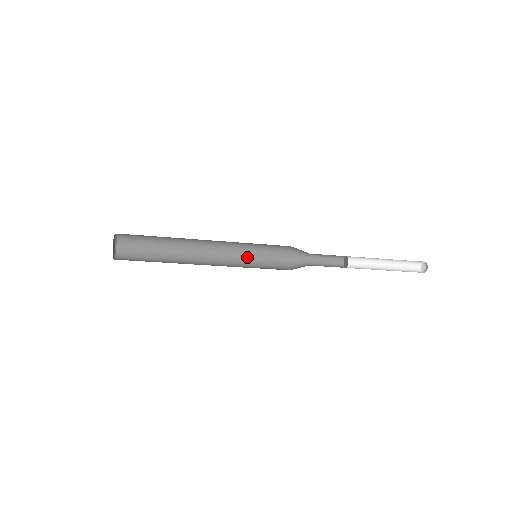
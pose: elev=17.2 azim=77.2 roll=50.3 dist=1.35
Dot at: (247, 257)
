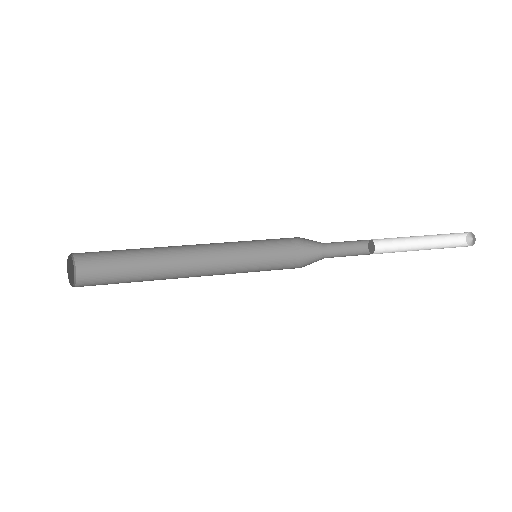
Dot at: (246, 242)
